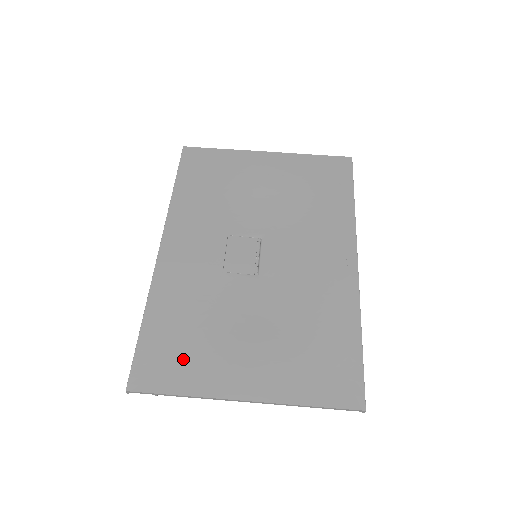
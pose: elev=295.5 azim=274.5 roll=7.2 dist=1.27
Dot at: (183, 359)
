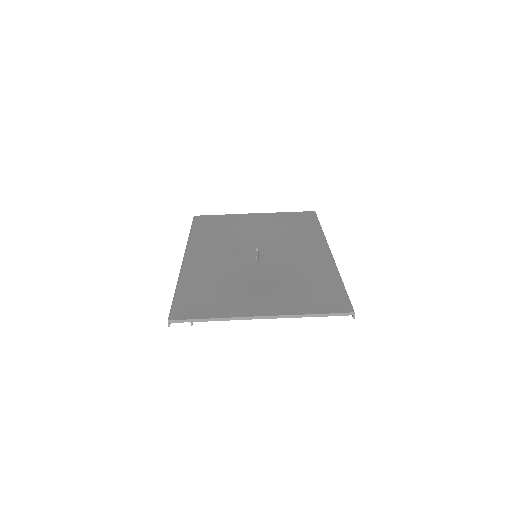
Dot at: (210, 302)
